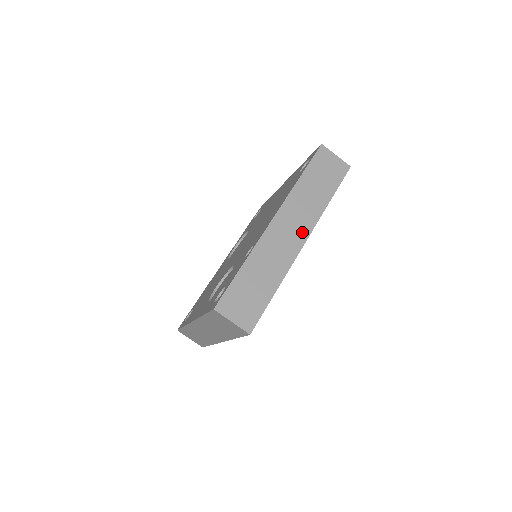
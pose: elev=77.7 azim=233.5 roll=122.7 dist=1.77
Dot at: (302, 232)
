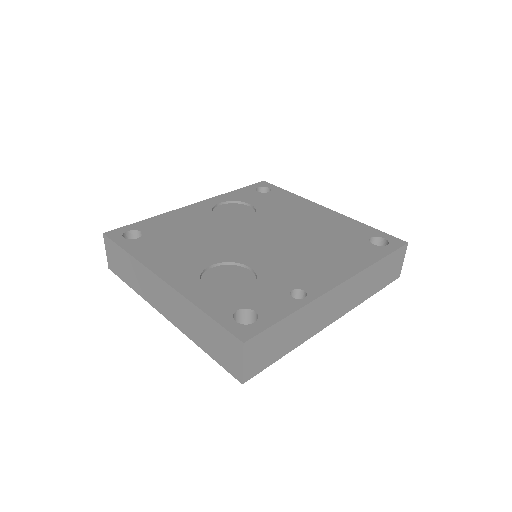
Dot at: (341, 311)
